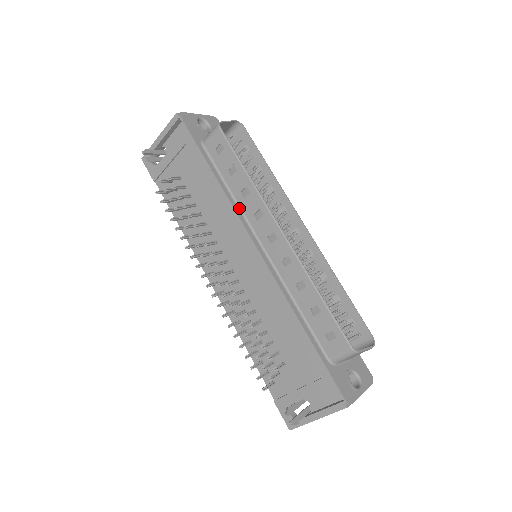
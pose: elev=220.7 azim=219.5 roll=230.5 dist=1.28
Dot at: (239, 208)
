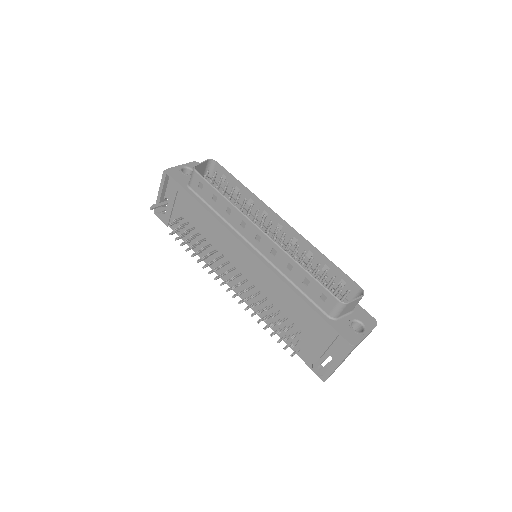
Dot at: (229, 224)
